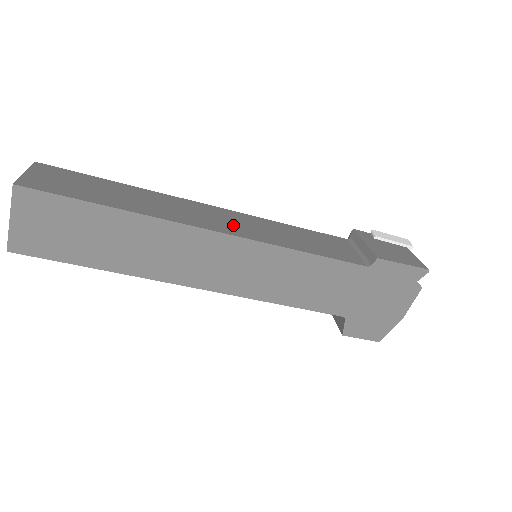
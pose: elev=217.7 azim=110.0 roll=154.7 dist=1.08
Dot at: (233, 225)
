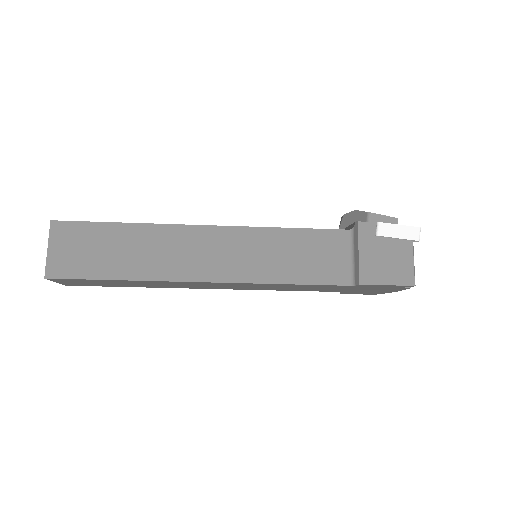
Dot at: (224, 261)
